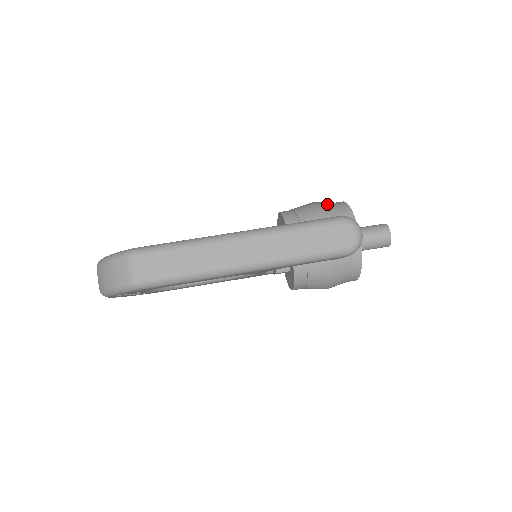
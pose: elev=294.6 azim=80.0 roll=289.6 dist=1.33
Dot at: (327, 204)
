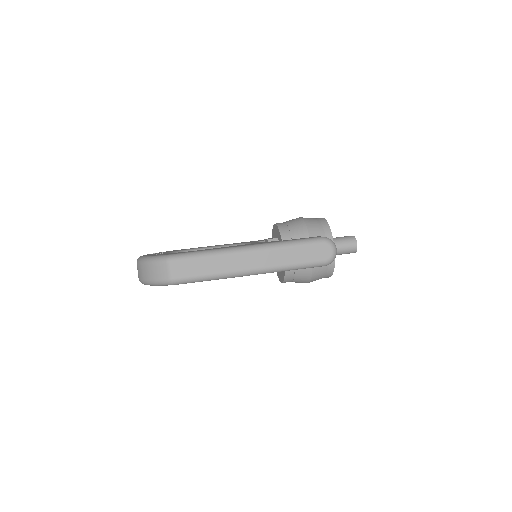
Dot at: (312, 221)
